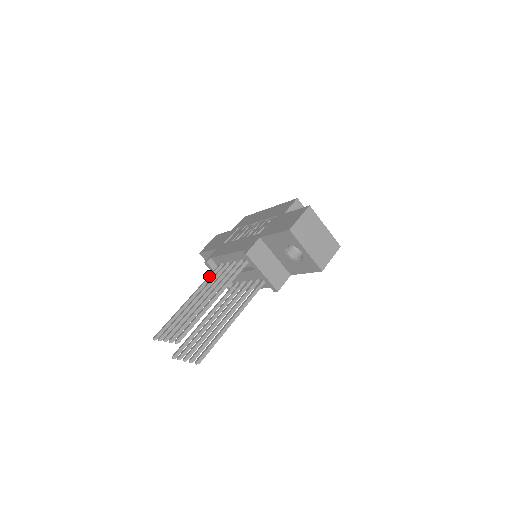
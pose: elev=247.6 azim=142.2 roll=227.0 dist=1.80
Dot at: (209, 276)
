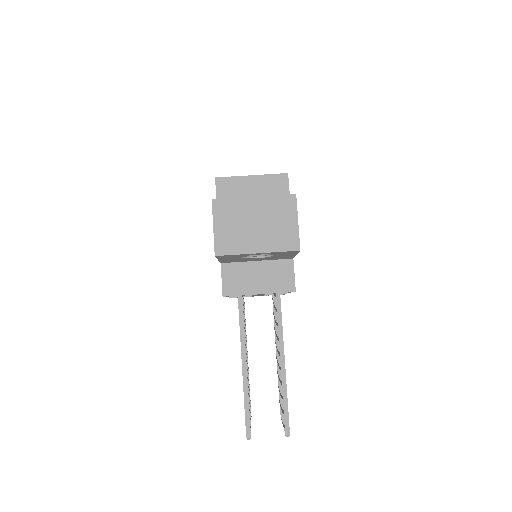
Dot at: occluded
